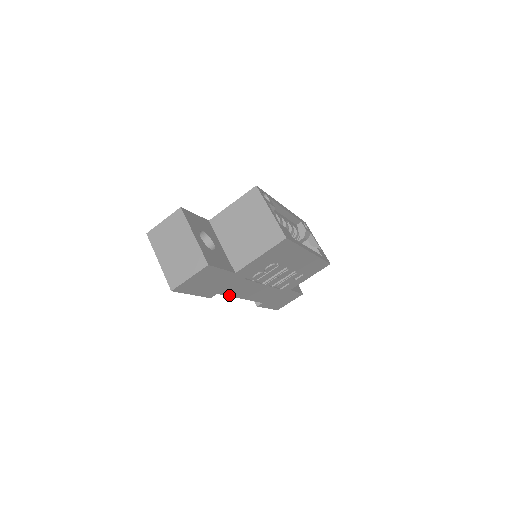
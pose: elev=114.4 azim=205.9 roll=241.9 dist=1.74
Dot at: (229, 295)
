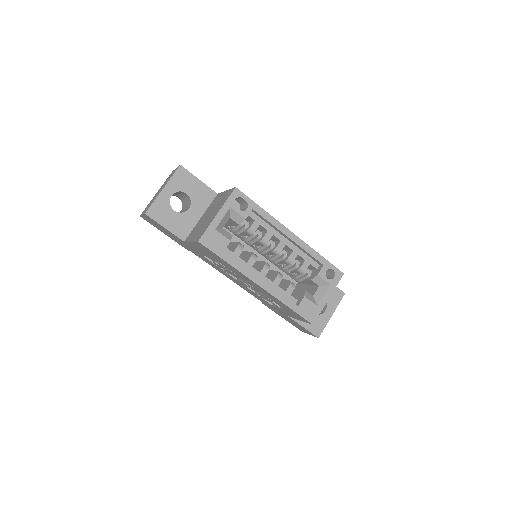
Dot at: (208, 263)
